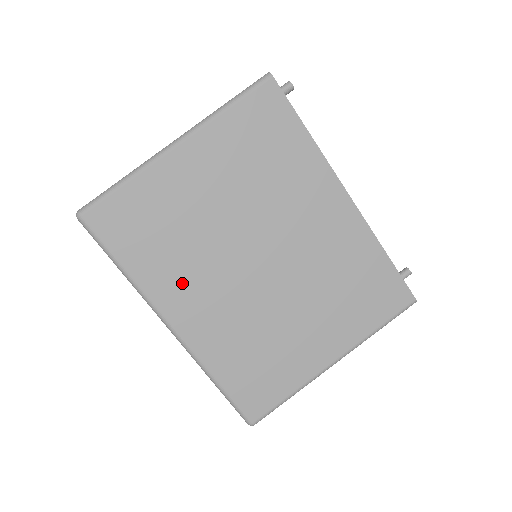
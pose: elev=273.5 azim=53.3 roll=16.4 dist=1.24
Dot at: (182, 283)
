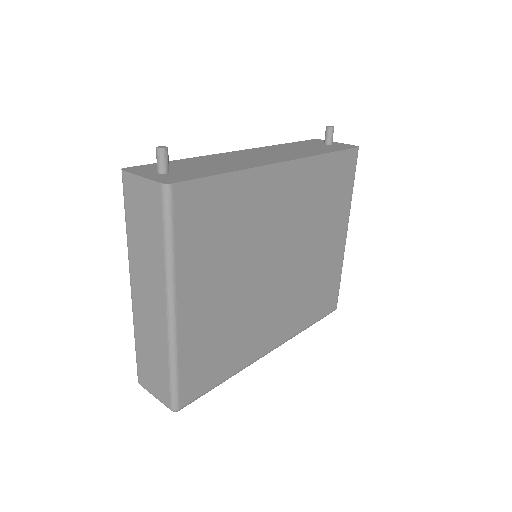
Dot at: (256, 335)
